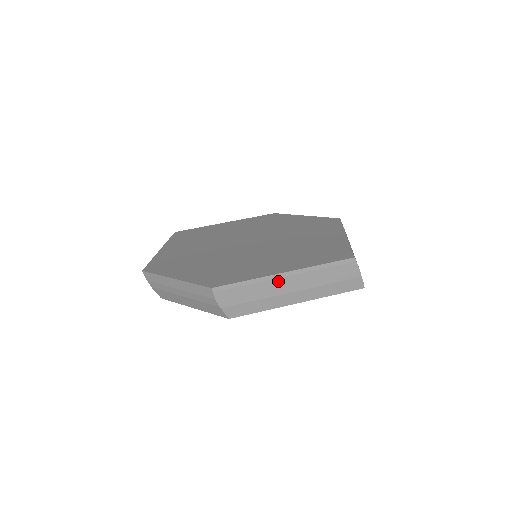
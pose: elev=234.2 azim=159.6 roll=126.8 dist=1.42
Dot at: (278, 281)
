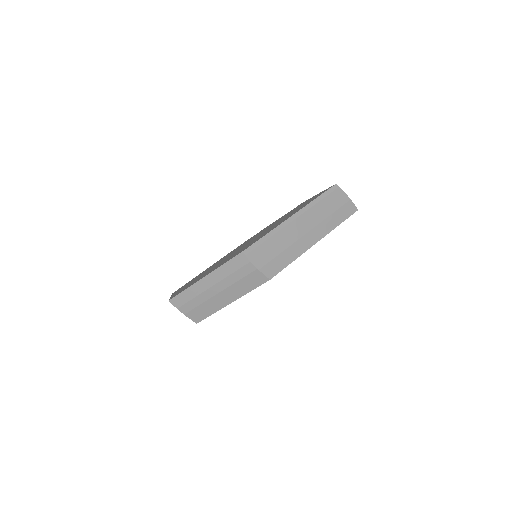
Dot at: (291, 226)
